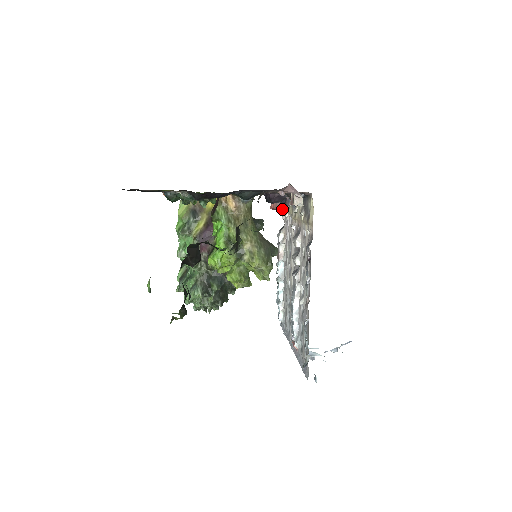
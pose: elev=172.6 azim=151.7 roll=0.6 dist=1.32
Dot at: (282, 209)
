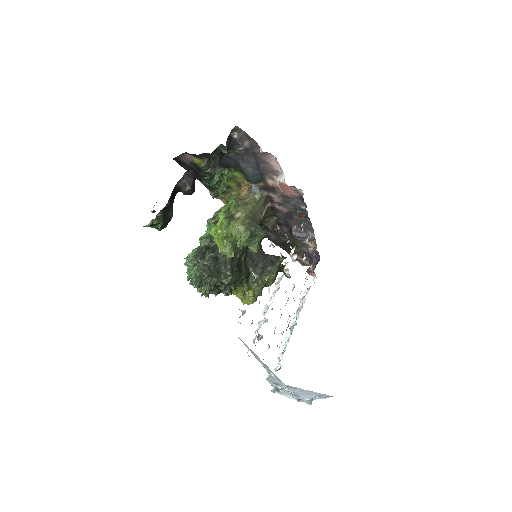
Dot at: (314, 269)
